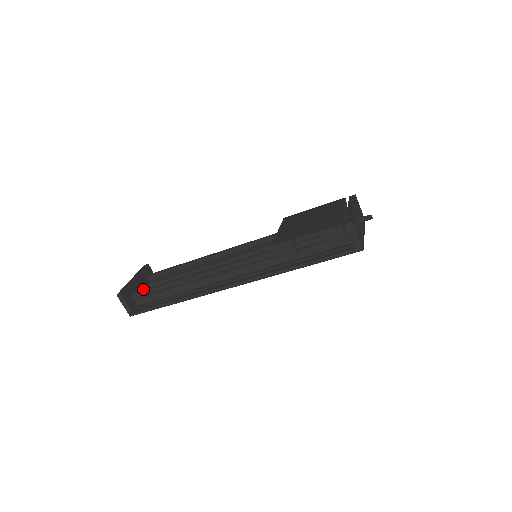
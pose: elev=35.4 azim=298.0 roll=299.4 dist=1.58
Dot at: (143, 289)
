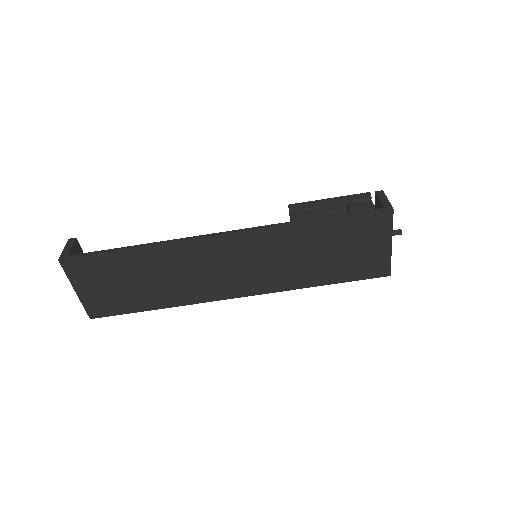
Dot at: occluded
